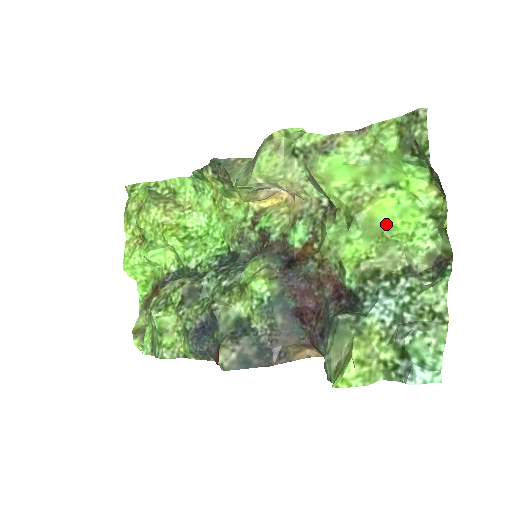
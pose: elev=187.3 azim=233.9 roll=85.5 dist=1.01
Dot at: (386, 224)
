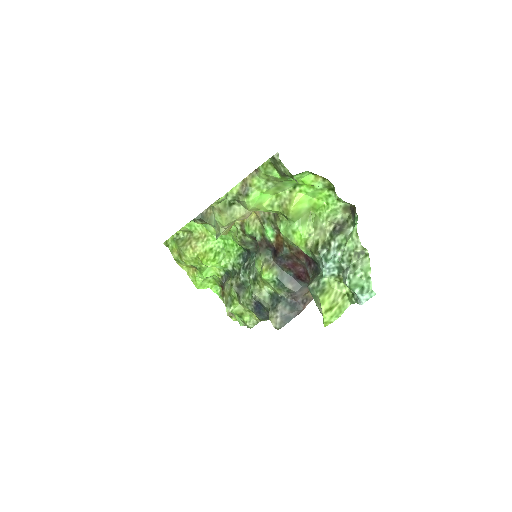
Dot at: (309, 206)
